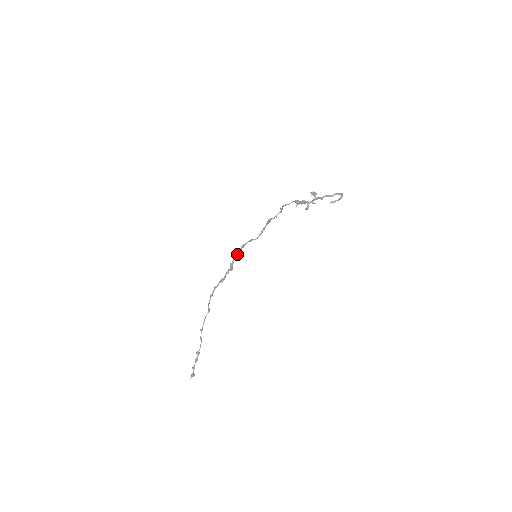
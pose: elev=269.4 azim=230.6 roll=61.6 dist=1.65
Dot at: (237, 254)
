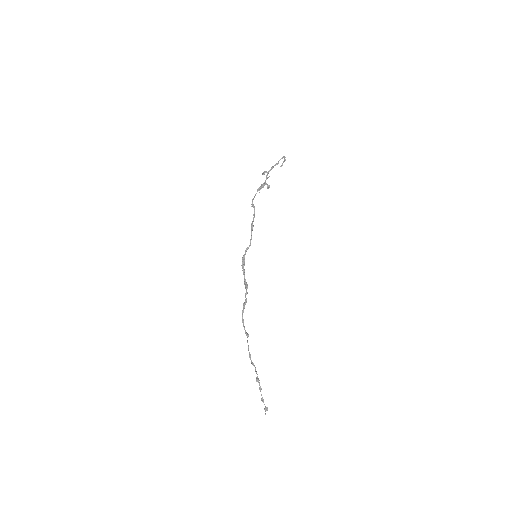
Dot at: (243, 270)
